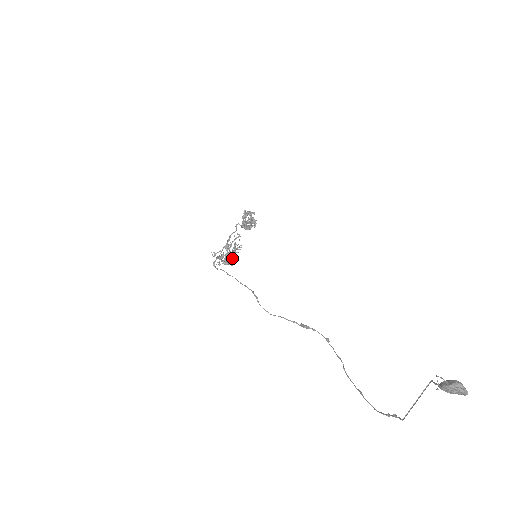
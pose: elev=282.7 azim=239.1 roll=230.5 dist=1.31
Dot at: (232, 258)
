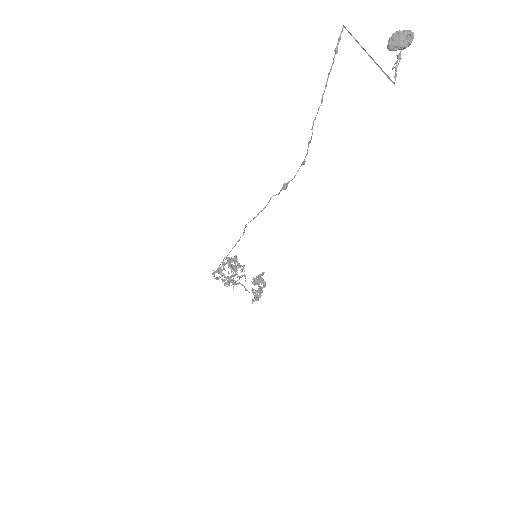
Dot at: (232, 265)
